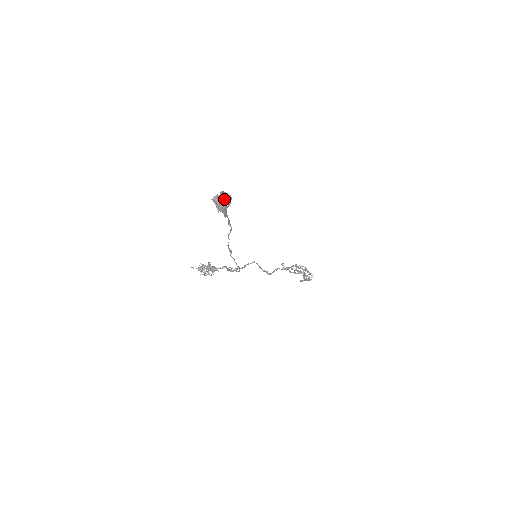
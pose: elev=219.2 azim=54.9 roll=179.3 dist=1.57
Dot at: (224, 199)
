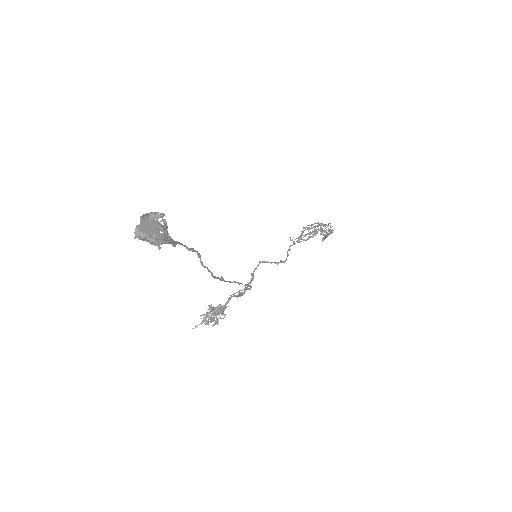
Dot at: (151, 224)
